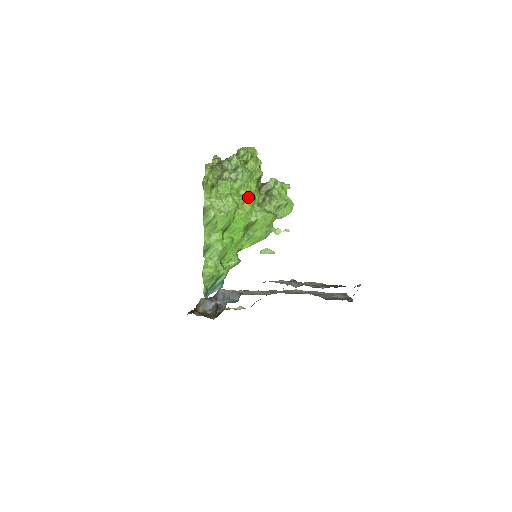
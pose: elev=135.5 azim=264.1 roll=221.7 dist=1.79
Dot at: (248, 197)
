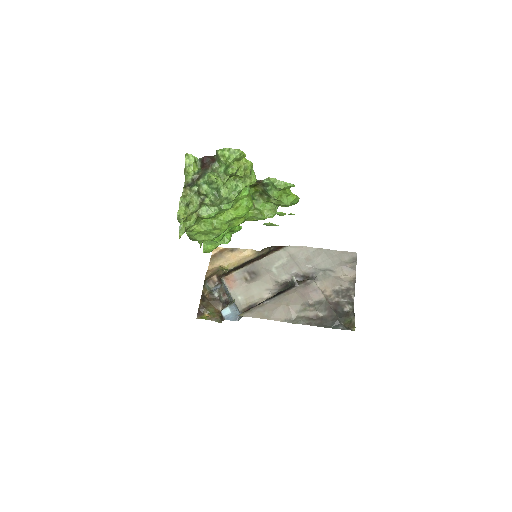
Dot at: (239, 215)
